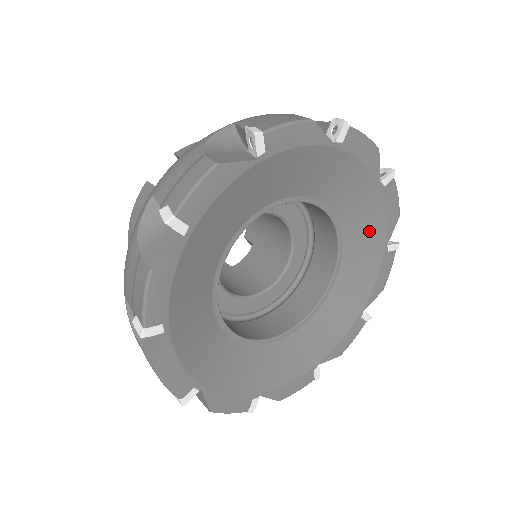
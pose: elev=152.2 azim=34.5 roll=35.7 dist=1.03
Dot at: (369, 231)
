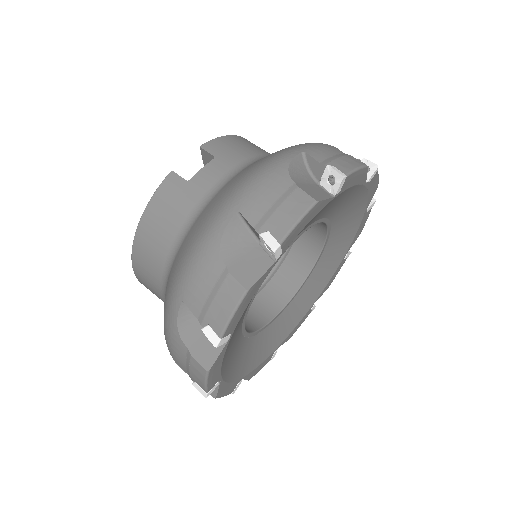
Dot at: (342, 244)
